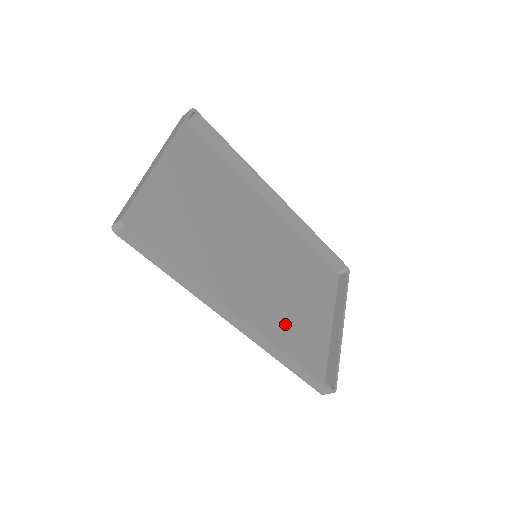
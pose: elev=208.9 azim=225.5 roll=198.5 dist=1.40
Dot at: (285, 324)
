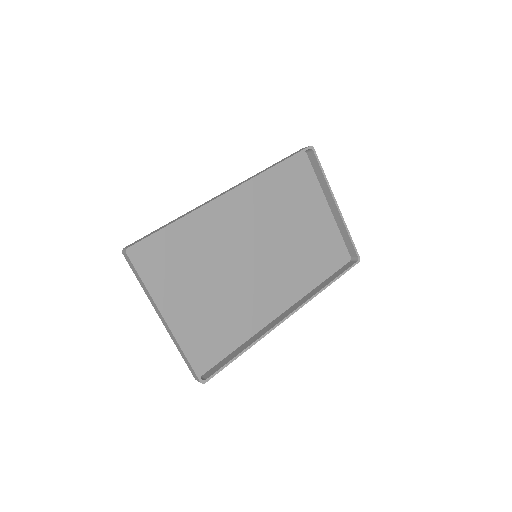
Dot at: (305, 262)
